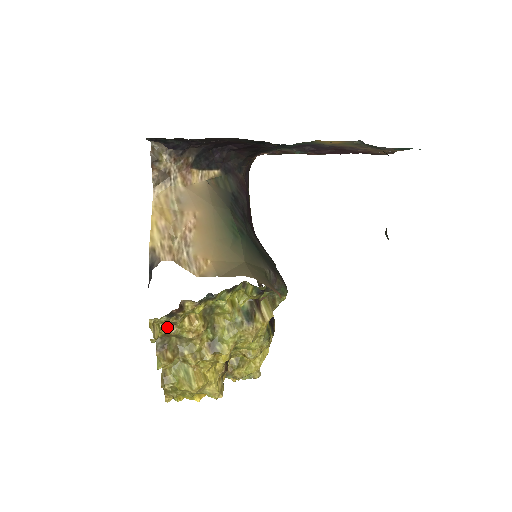
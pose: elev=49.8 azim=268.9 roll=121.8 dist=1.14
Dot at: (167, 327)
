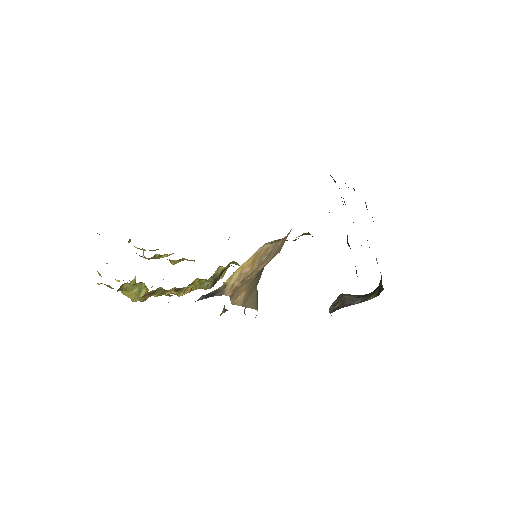
Dot at: (169, 294)
